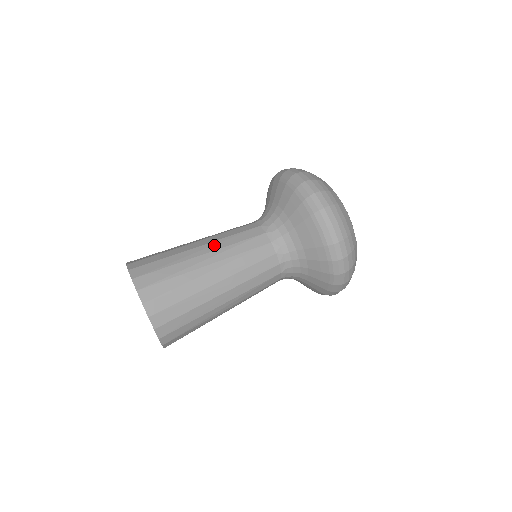
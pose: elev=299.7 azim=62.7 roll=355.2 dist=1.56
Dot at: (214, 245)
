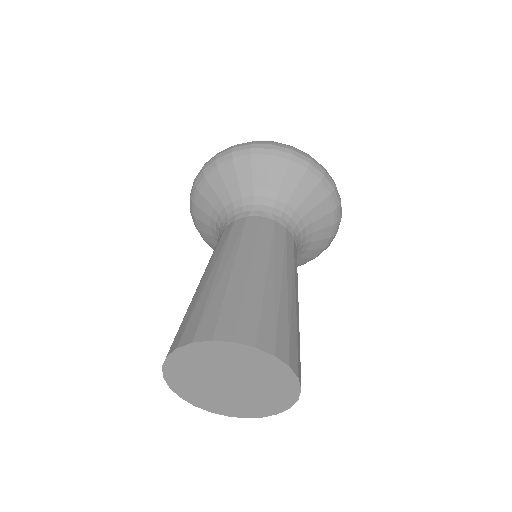
Dot at: occluded
